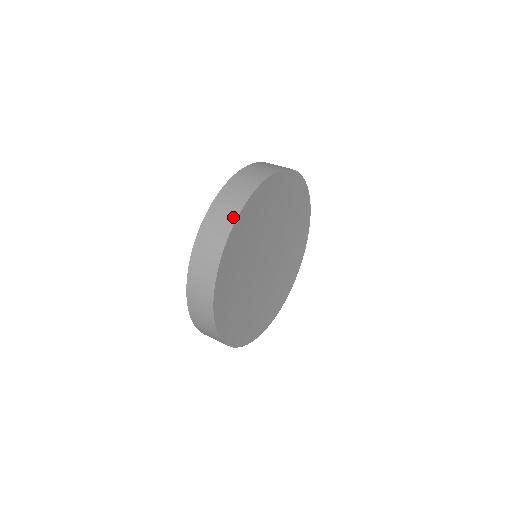
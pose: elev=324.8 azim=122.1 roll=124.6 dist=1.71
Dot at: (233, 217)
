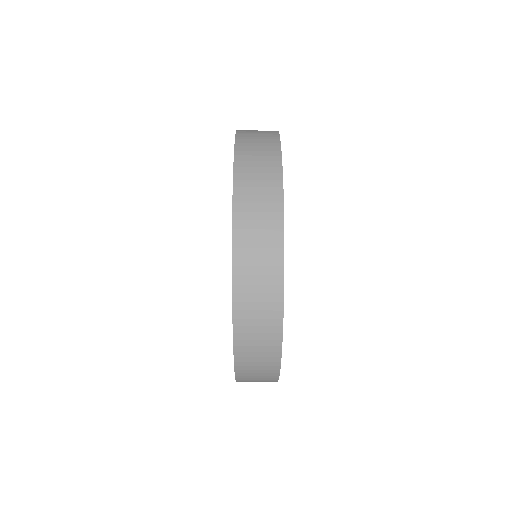
Dot at: (277, 189)
